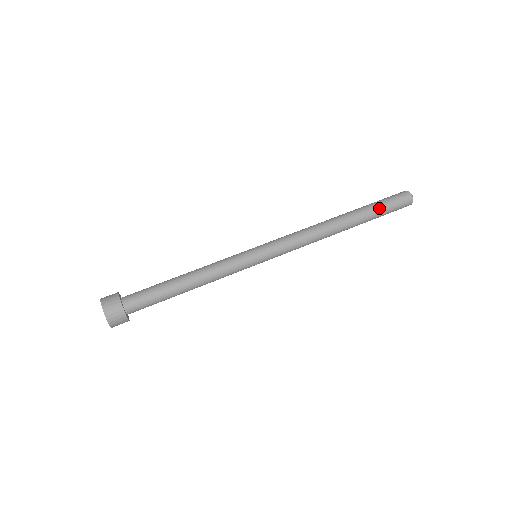
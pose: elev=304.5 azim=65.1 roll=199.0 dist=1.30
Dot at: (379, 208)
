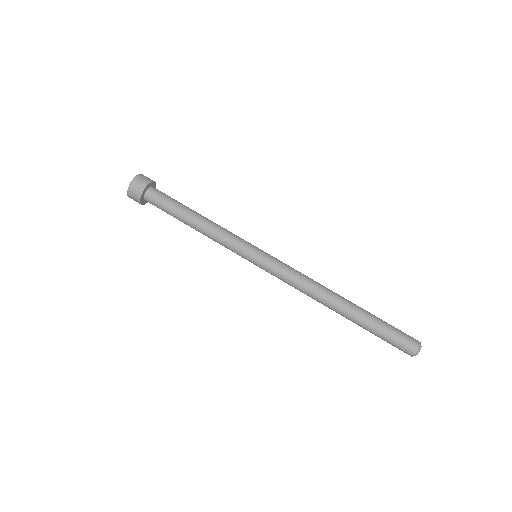
Dot at: (381, 324)
